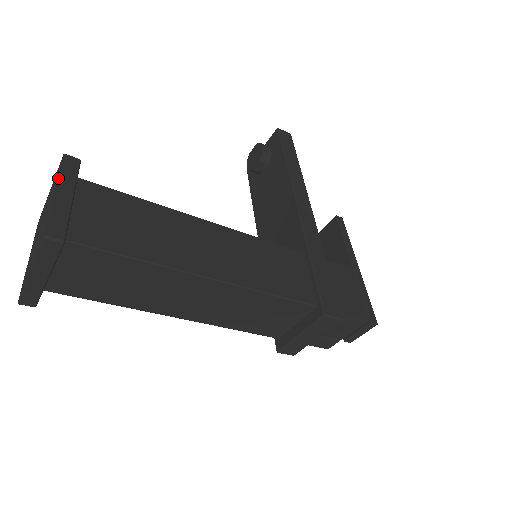
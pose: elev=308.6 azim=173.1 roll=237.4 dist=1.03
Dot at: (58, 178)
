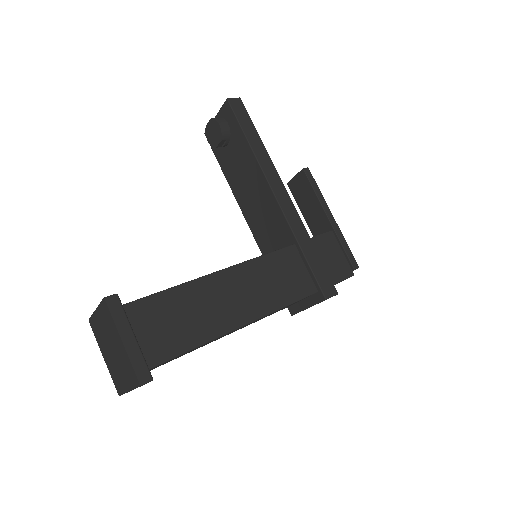
Dot at: (116, 327)
